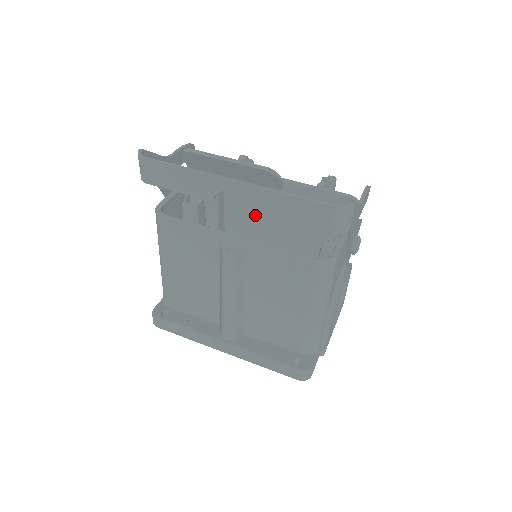
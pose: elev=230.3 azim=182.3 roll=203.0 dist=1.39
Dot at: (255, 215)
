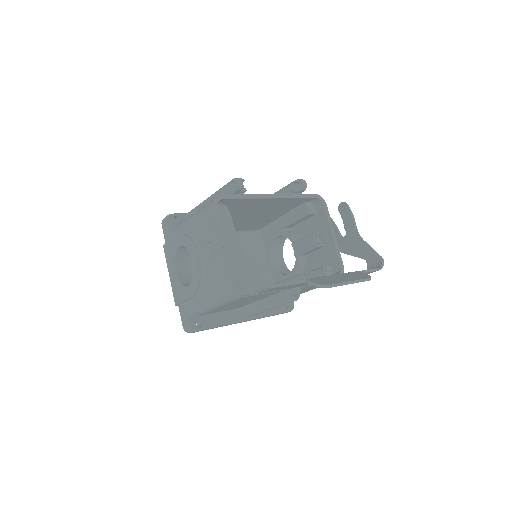
Dot at: (234, 214)
